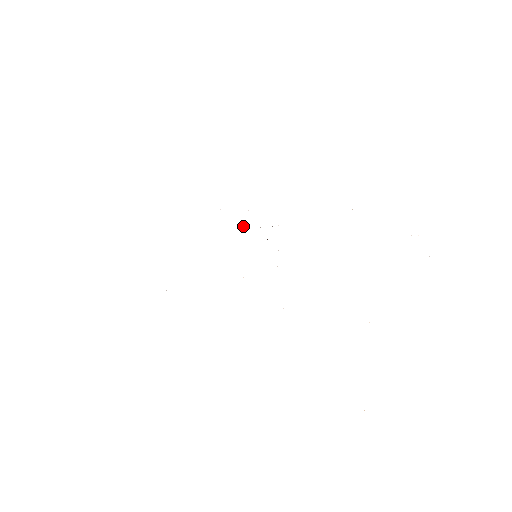
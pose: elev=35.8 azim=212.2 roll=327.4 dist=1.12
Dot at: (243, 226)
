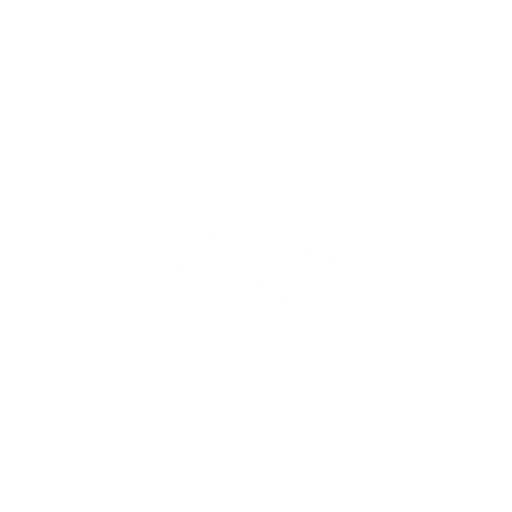
Dot at: occluded
